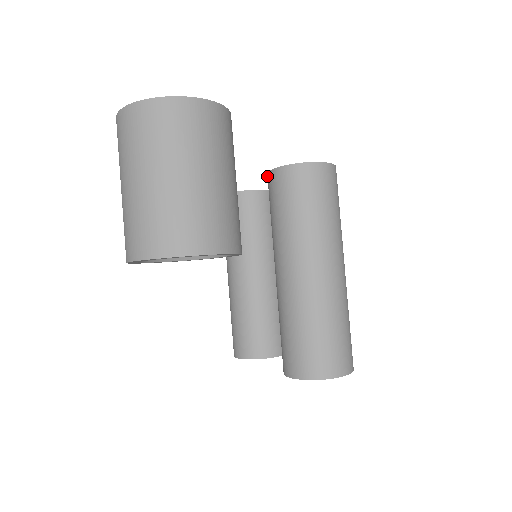
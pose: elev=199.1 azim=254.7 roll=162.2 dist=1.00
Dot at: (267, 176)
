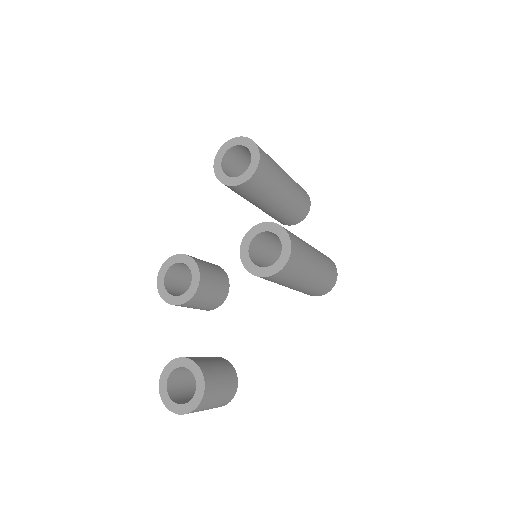
Dot at: (241, 250)
